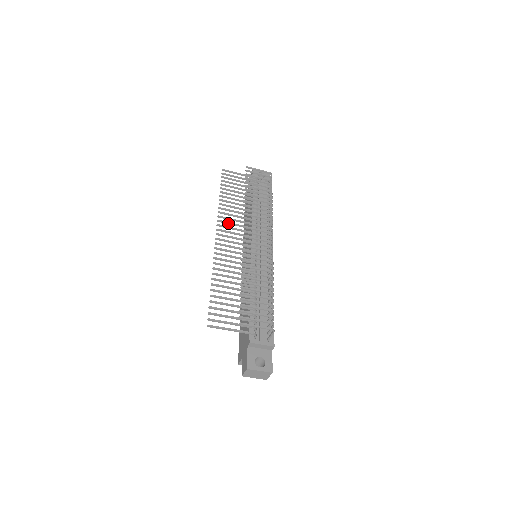
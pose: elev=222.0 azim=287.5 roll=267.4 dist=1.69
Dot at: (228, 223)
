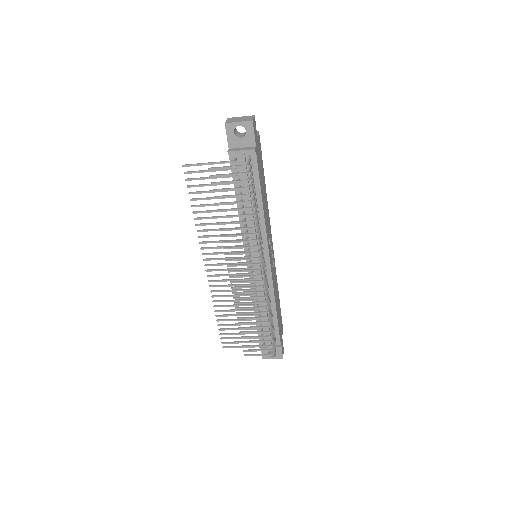
Dot at: (213, 248)
